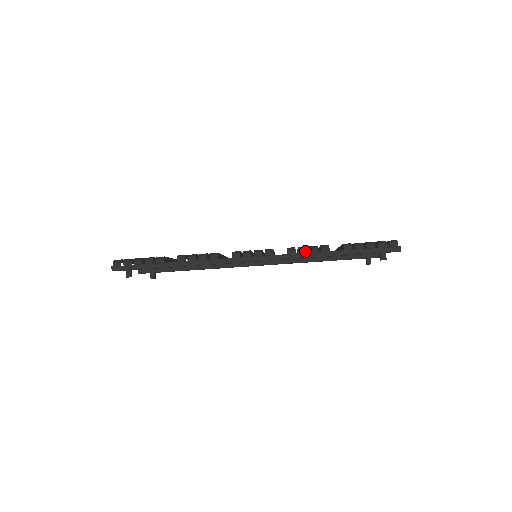
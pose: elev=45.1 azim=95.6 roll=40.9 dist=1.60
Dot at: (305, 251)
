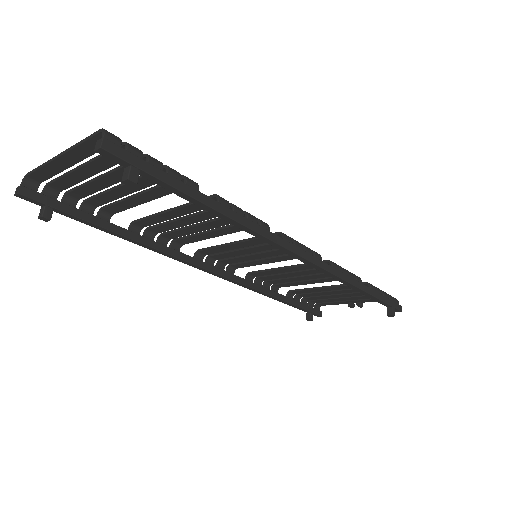
Dot at: (346, 273)
